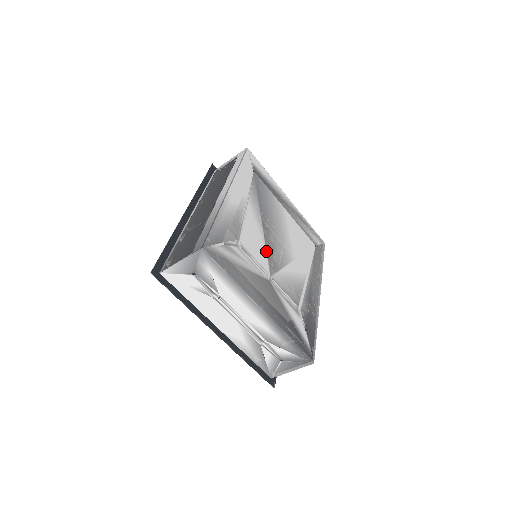
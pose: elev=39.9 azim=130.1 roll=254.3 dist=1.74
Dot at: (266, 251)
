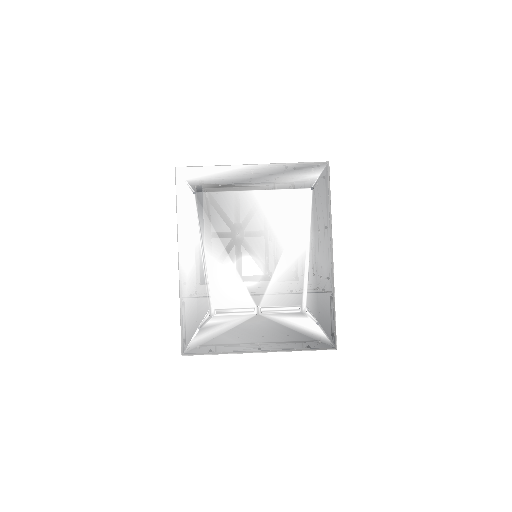
Dot at: (244, 284)
